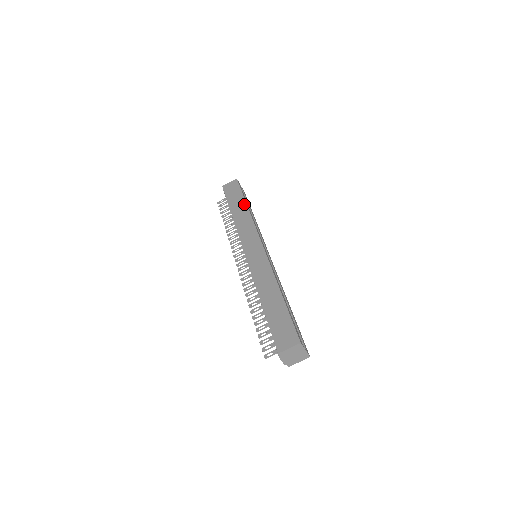
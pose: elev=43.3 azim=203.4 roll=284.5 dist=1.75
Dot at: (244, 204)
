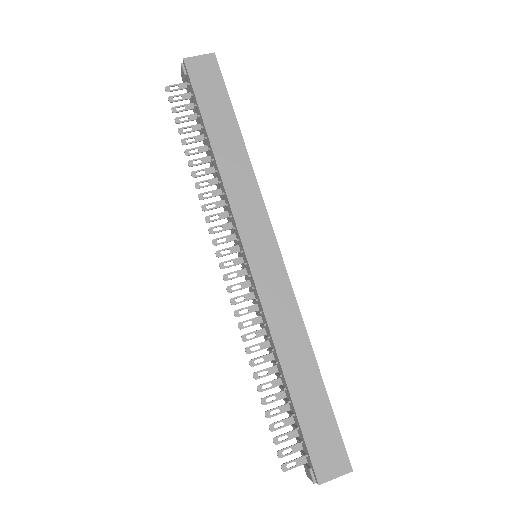
Dot at: (237, 133)
